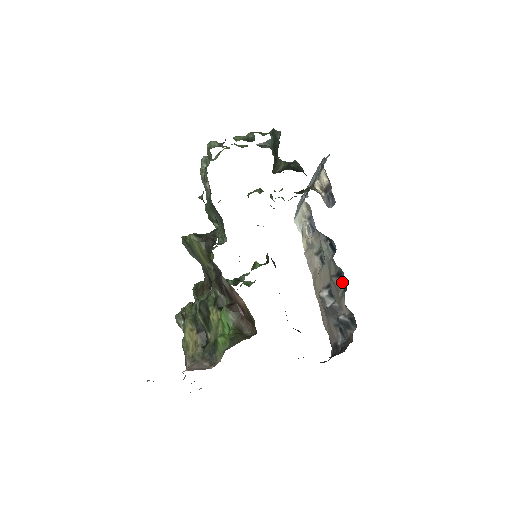
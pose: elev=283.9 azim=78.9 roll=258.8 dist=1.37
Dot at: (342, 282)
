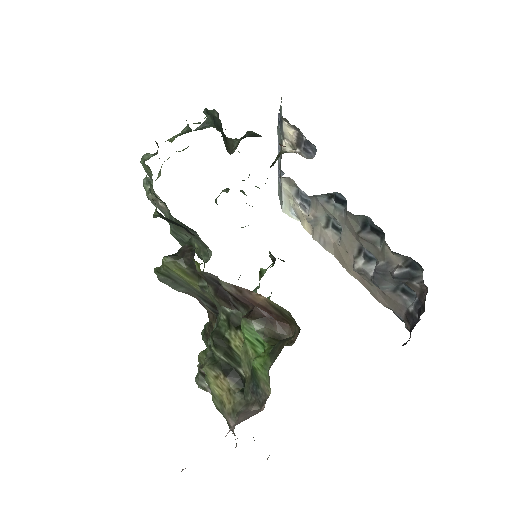
Dot at: (373, 231)
